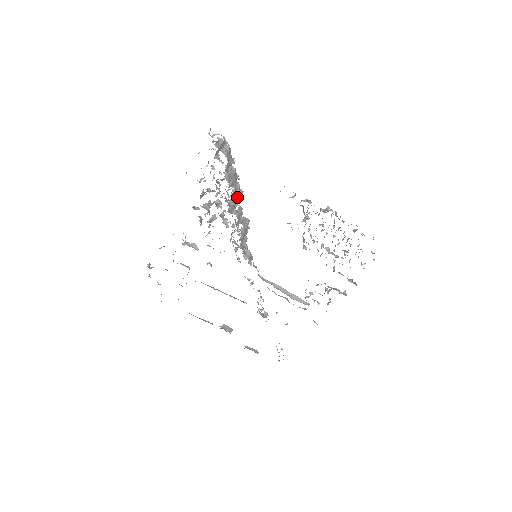
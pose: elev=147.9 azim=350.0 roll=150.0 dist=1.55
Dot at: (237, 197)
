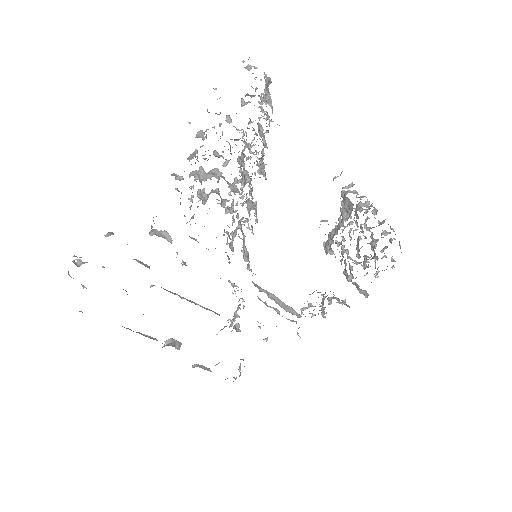
Dot at: (265, 174)
